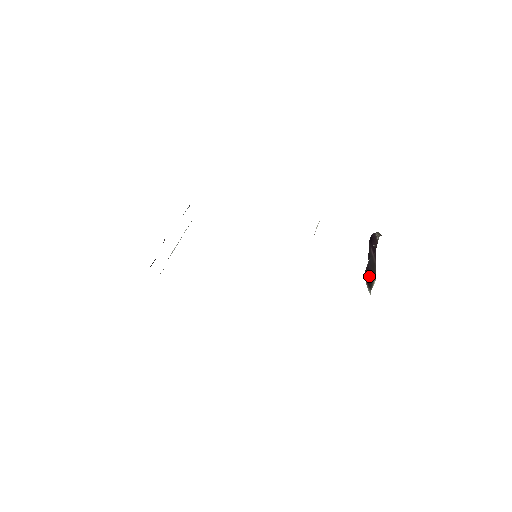
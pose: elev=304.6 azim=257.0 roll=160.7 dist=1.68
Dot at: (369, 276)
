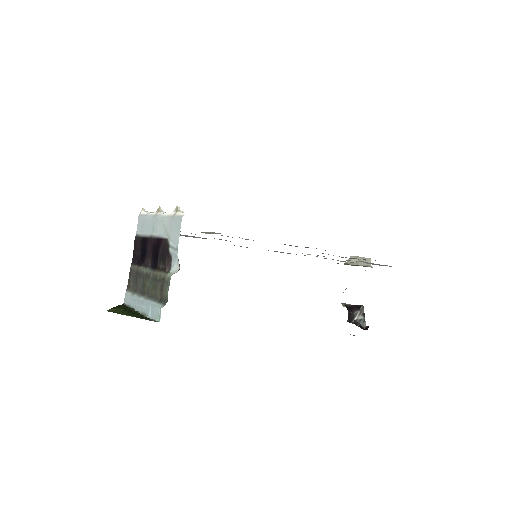
Dot at: occluded
